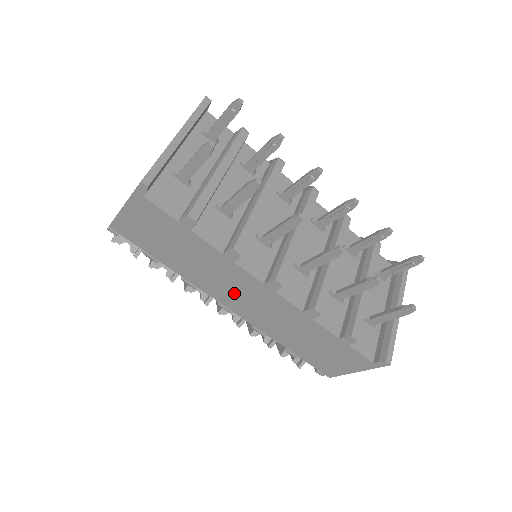
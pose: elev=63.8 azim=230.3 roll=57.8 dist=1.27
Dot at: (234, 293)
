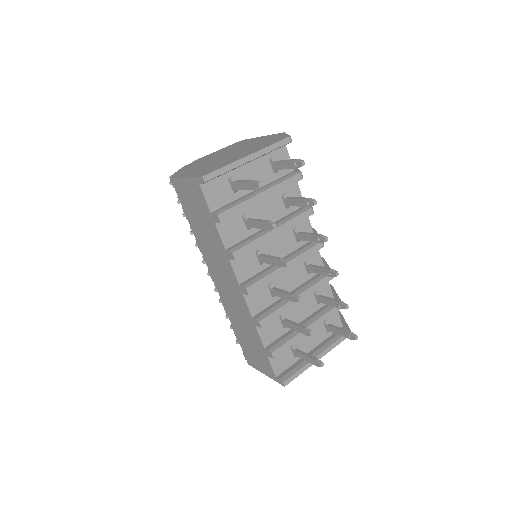
Dot at: (220, 274)
